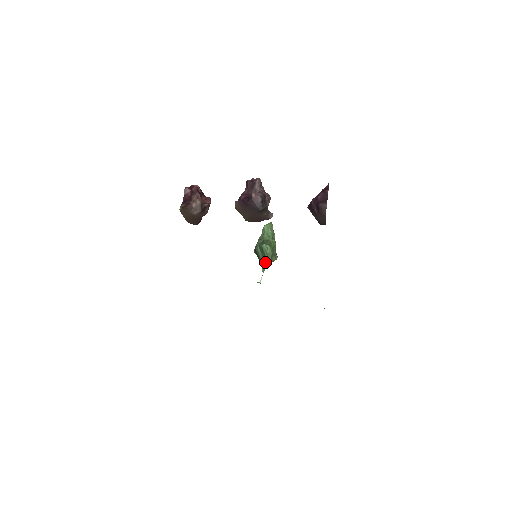
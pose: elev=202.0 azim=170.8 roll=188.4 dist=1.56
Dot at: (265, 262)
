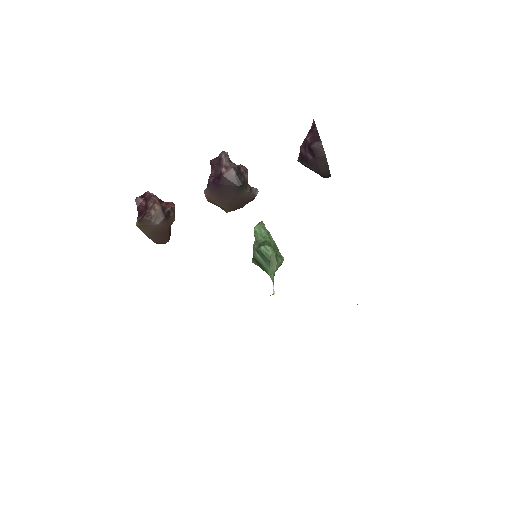
Dot at: (271, 268)
